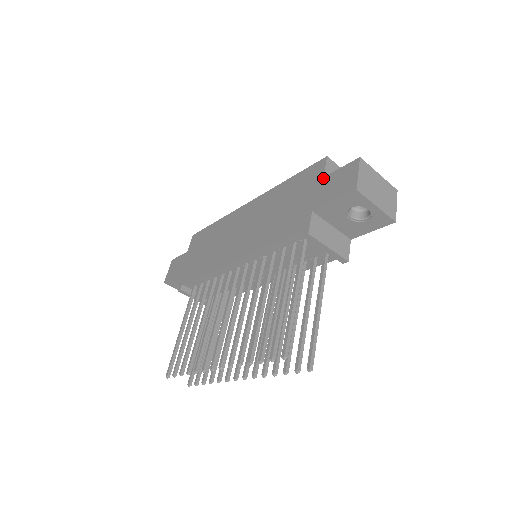
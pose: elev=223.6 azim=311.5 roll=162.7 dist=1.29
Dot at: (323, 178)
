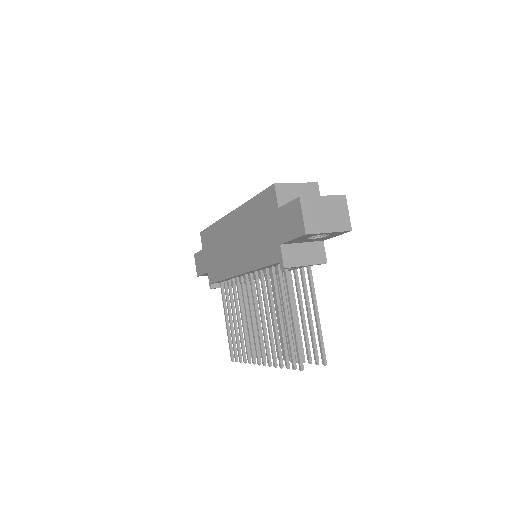
Dot at: (278, 210)
